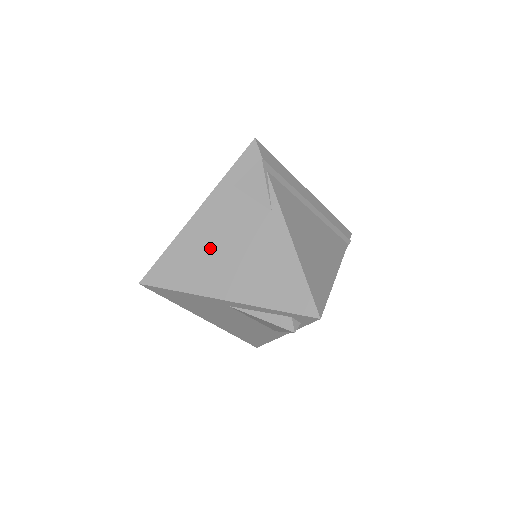
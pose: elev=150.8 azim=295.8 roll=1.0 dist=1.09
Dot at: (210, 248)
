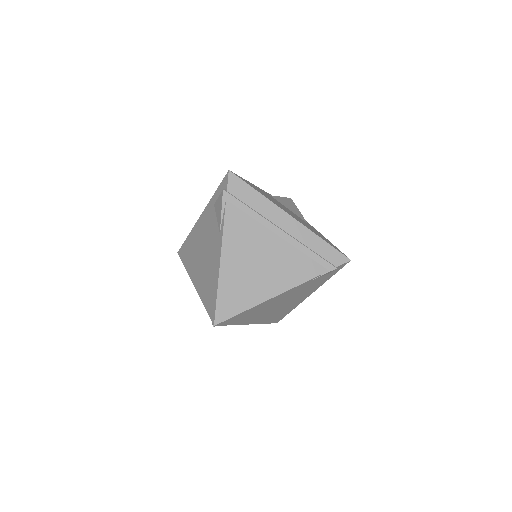
Dot at: (198, 245)
